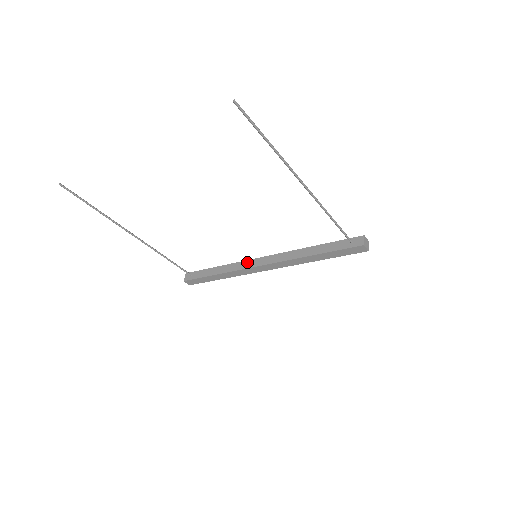
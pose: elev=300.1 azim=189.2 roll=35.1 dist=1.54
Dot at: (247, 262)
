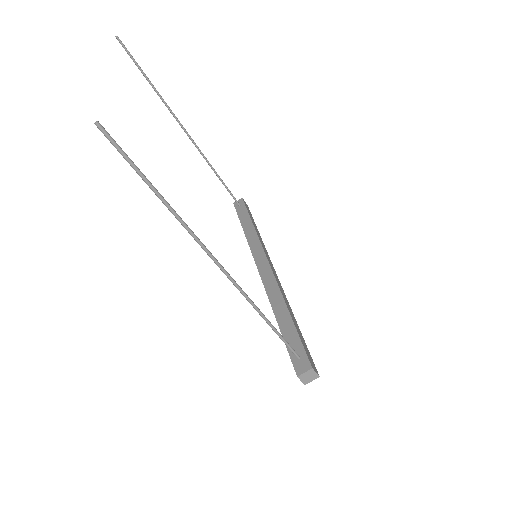
Dot at: (260, 249)
